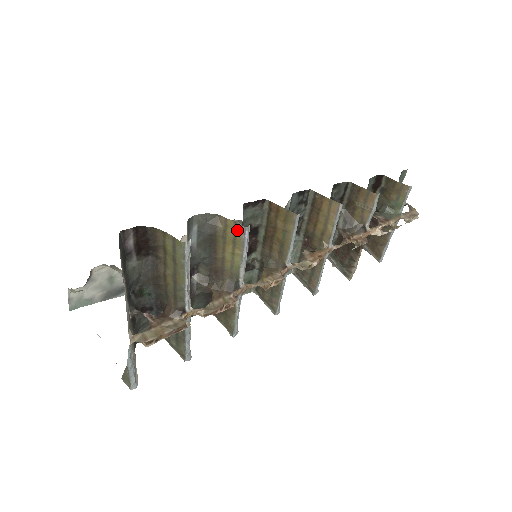
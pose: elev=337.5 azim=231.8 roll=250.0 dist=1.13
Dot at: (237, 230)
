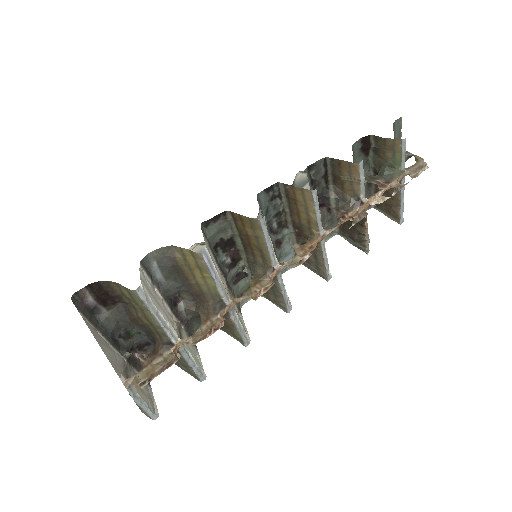
Dot at: (195, 257)
